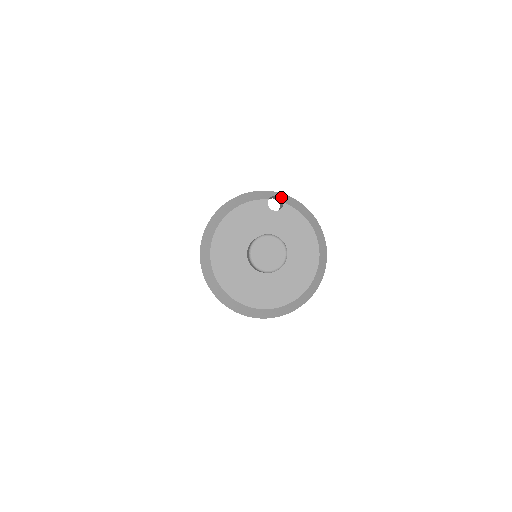
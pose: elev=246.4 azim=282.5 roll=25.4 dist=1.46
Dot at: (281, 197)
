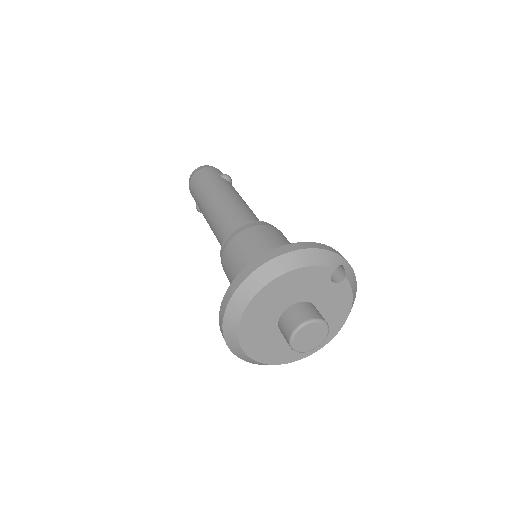
Dot at: (346, 267)
